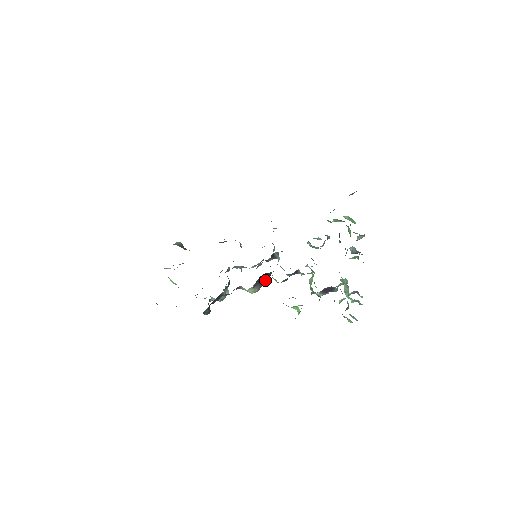
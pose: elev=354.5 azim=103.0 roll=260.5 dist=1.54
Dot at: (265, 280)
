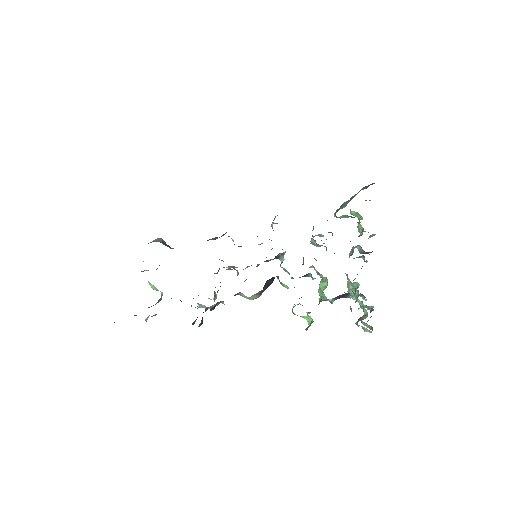
Dot at: (269, 285)
